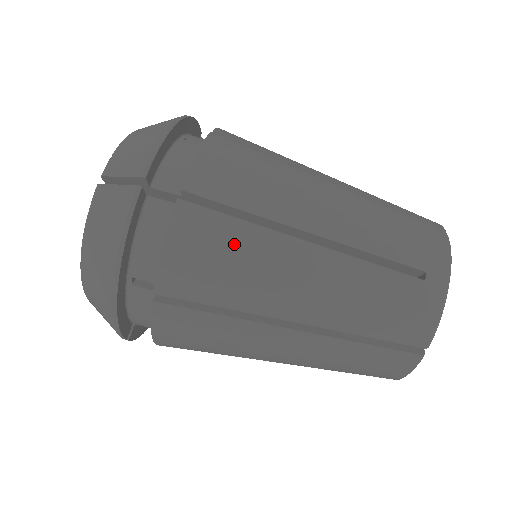
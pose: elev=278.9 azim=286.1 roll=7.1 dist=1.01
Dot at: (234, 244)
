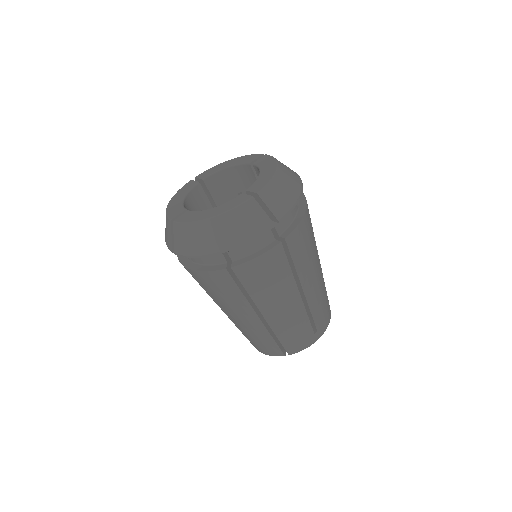
Dot at: occluded
